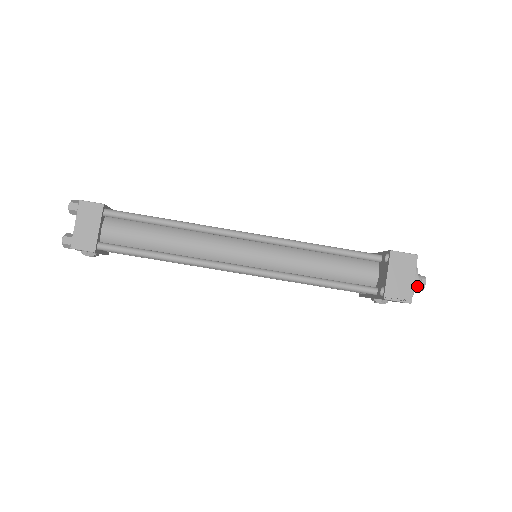
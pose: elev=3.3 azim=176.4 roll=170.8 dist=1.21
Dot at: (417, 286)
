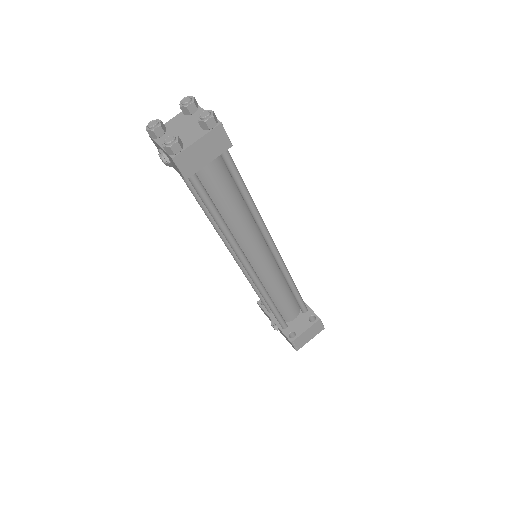
Dot at: occluded
